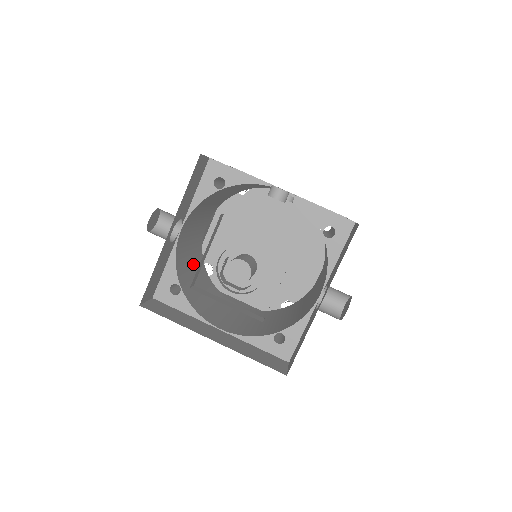
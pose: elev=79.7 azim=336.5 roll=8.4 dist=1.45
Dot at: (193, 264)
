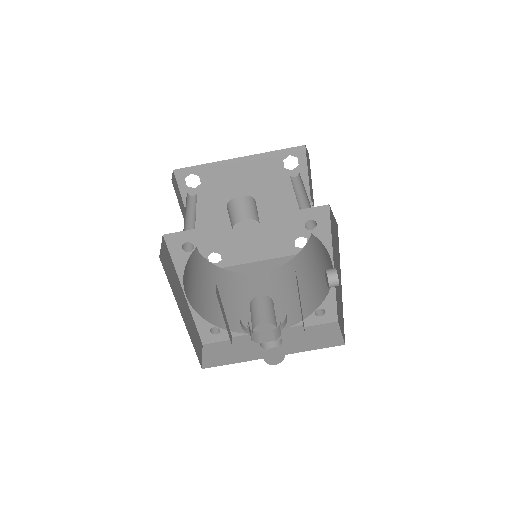
Dot at: occluded
